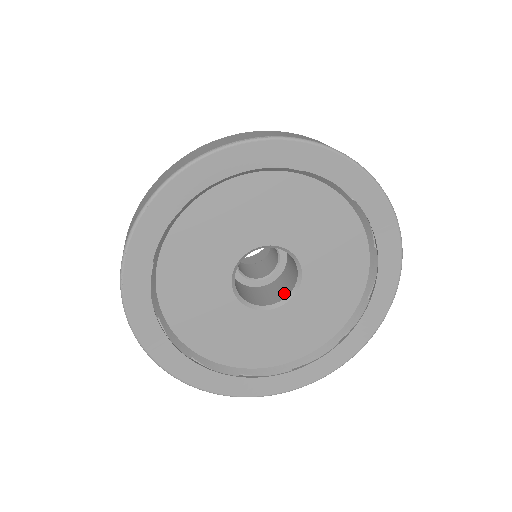
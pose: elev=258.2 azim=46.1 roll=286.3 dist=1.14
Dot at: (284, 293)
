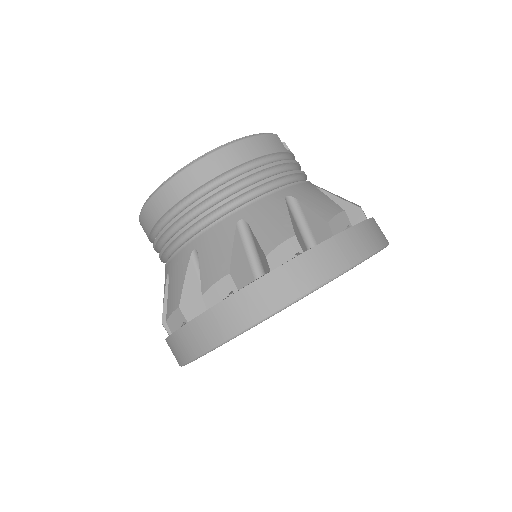
Dot at: occluded
